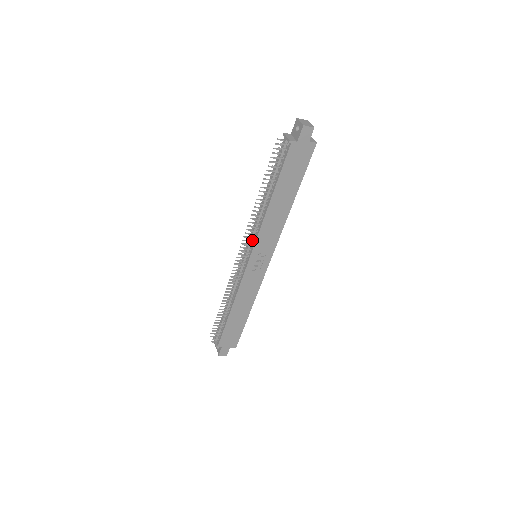
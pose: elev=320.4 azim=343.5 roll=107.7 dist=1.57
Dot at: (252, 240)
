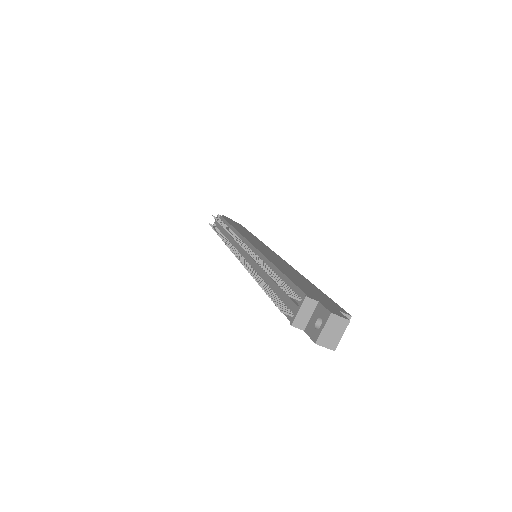
Dot at: occluded
